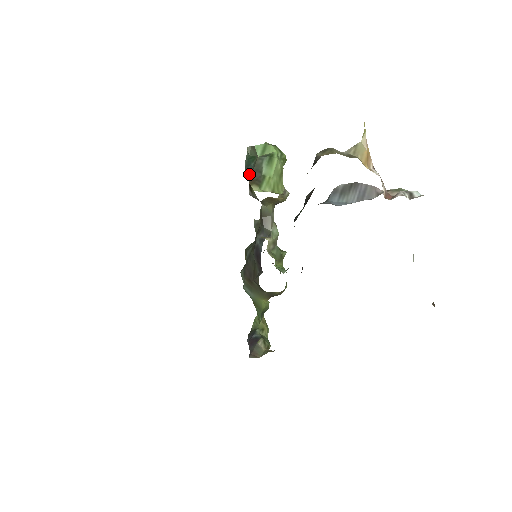
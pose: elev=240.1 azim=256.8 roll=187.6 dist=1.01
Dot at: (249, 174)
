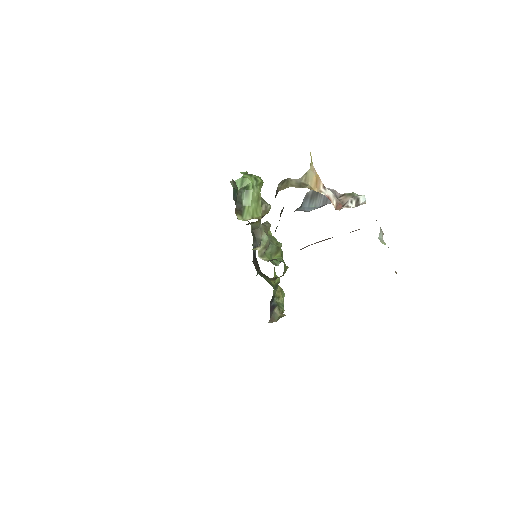
Dot at: occluded
